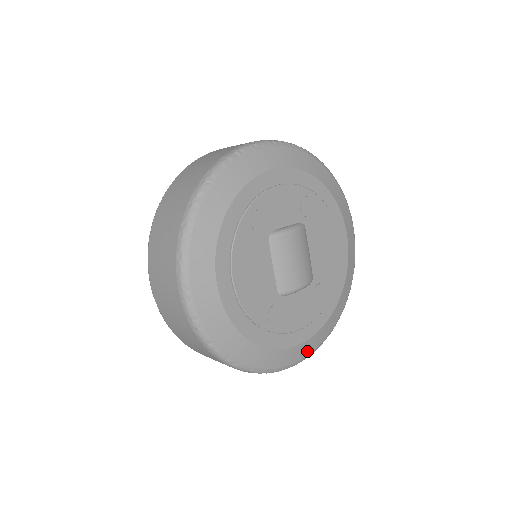
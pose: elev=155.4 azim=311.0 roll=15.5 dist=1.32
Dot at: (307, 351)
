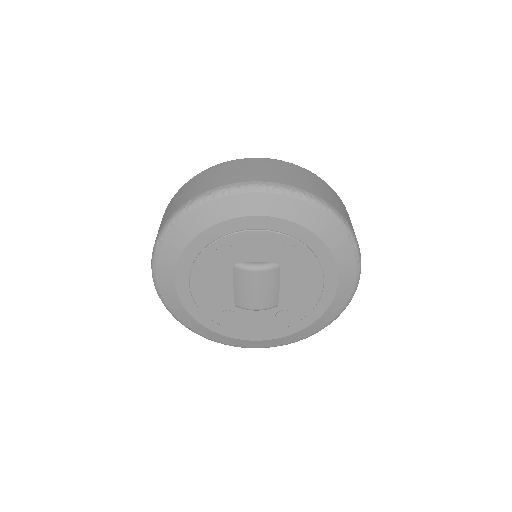
Dot at: (262, 345)
